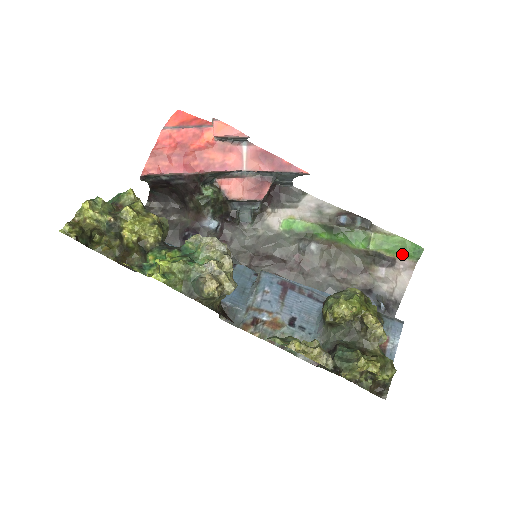
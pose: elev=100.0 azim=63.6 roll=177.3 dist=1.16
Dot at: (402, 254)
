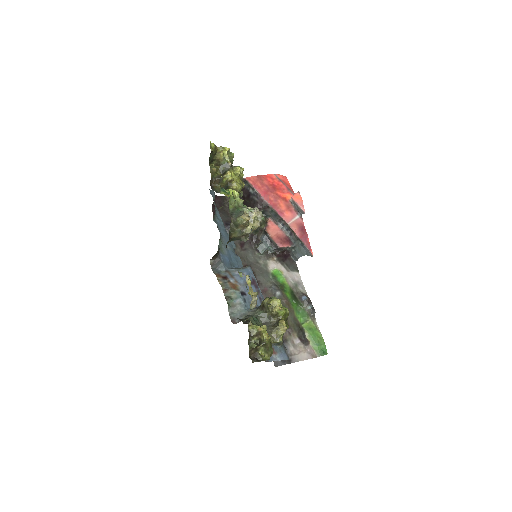
Dot at: (315, 345)
